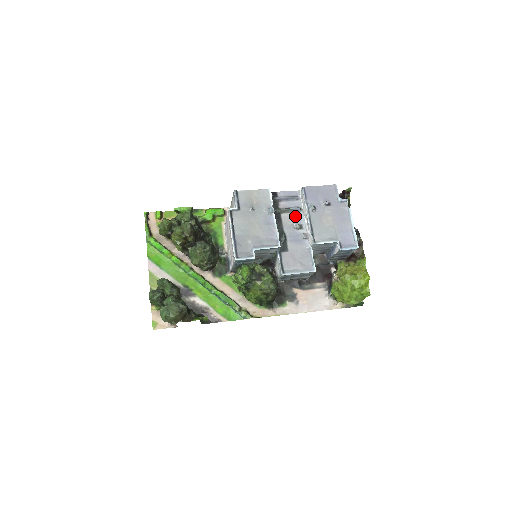
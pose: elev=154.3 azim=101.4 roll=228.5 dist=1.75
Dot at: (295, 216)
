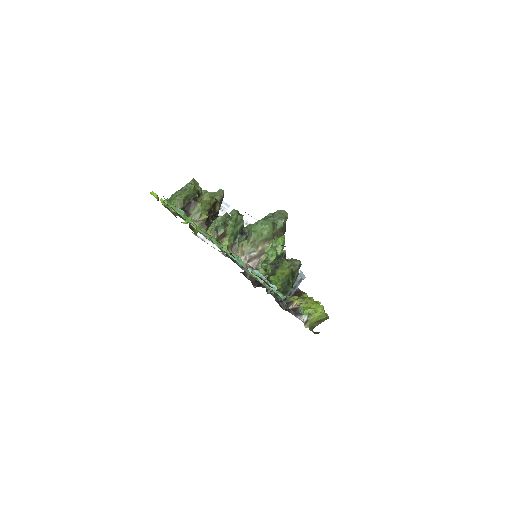
Dot at: occluded
